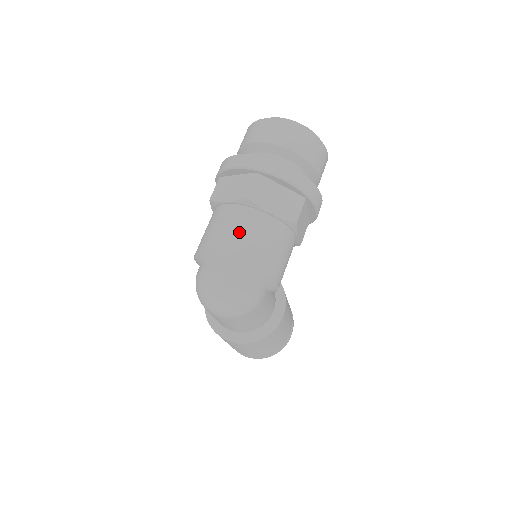
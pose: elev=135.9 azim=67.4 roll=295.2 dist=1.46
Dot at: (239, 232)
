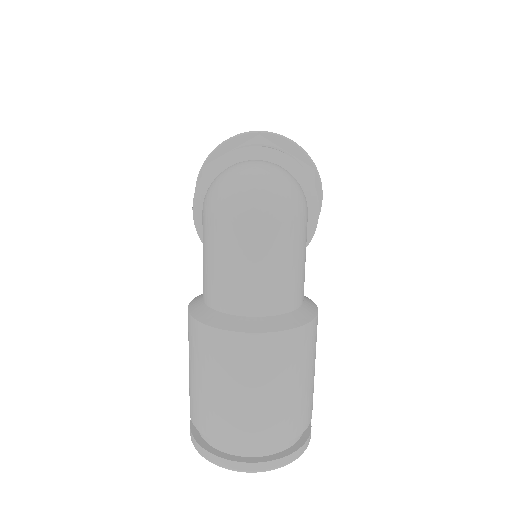
Dot at: occluded
